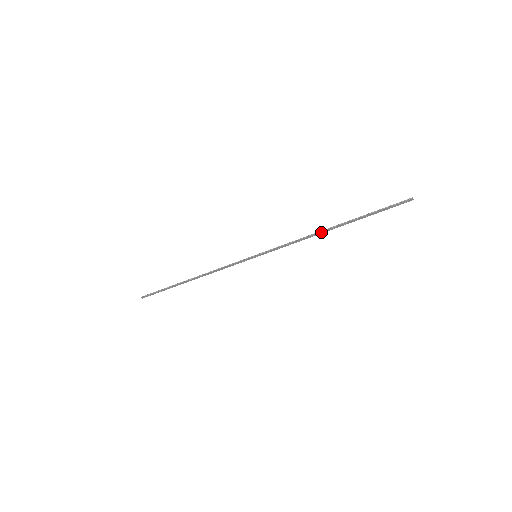
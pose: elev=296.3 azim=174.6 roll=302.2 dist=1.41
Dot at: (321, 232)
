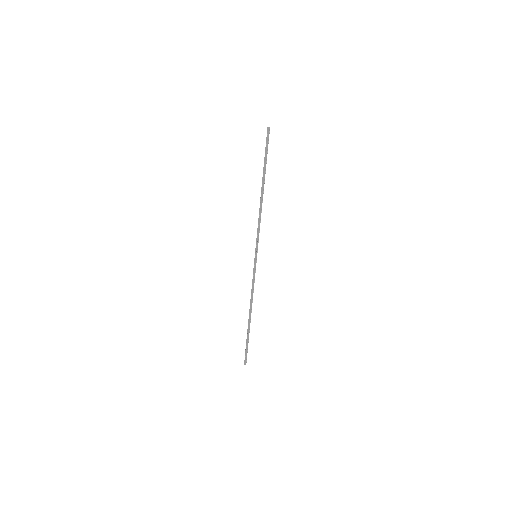
Dot at: (261, 200)
